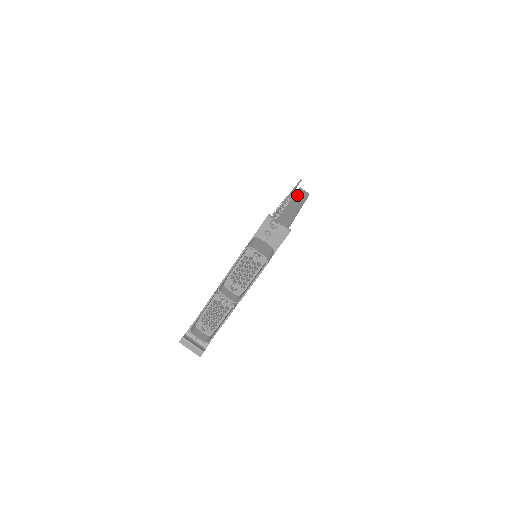
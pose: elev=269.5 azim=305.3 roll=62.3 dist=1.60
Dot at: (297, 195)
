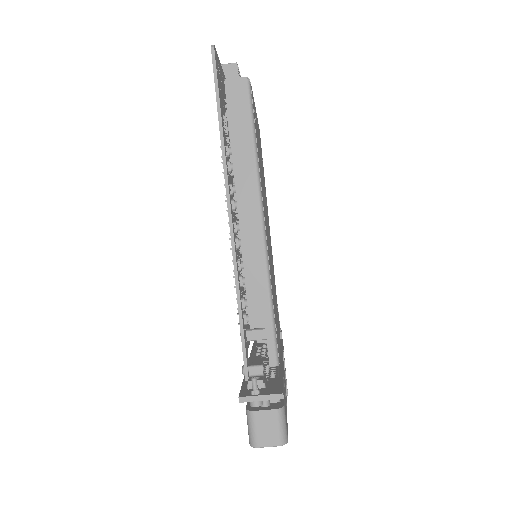
Dot at: (234, 135)
